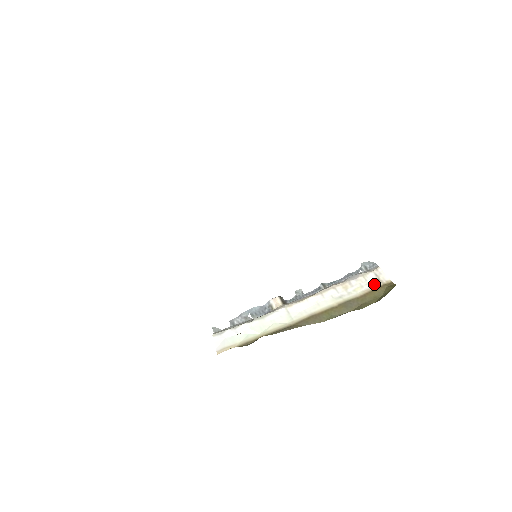
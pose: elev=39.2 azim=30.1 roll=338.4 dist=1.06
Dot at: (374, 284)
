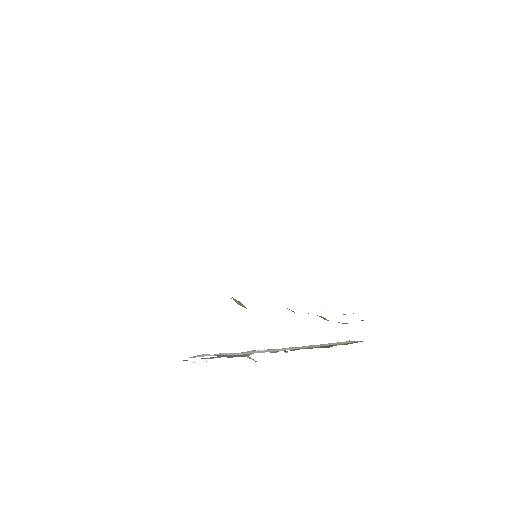
Dot at: (351, 342)
